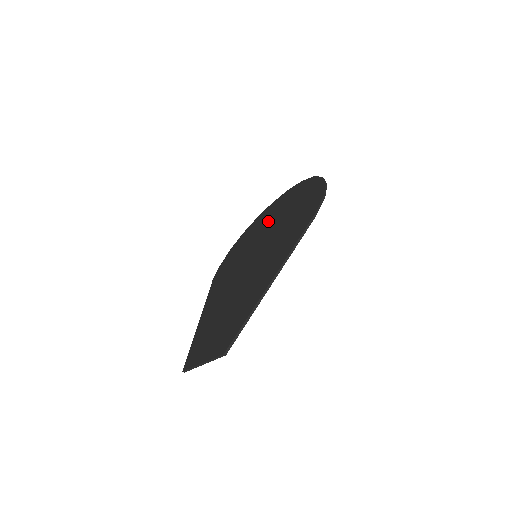
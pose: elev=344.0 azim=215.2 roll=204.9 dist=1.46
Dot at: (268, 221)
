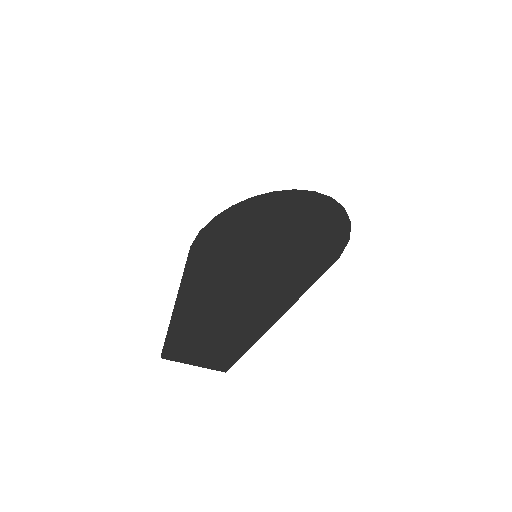
Dot at: (270, 216)
